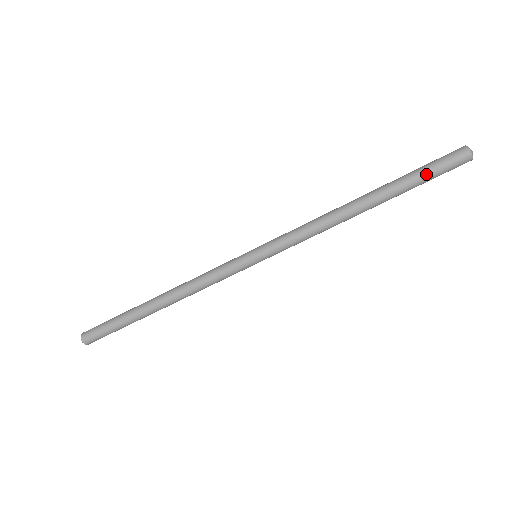
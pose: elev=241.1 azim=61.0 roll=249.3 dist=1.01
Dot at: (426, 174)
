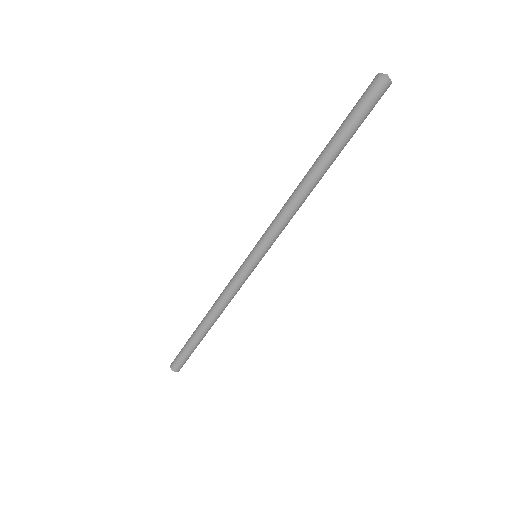
Dot at: (352, 119)
